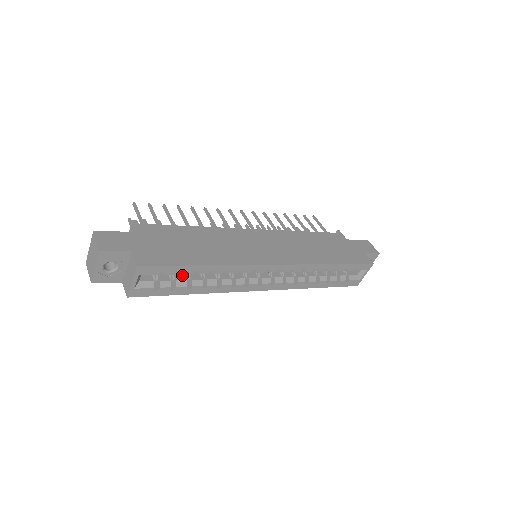
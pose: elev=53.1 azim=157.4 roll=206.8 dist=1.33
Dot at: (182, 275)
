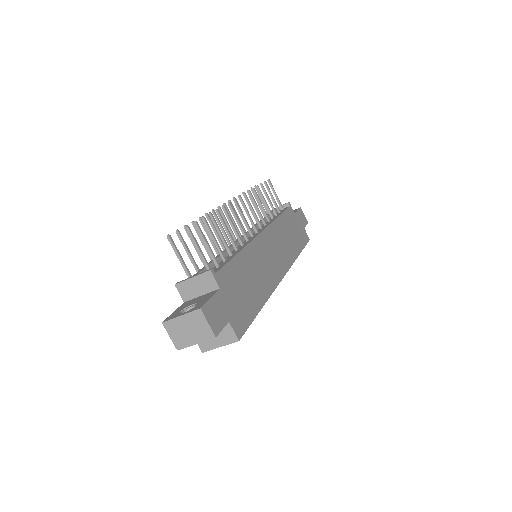
Dot at: occluded
